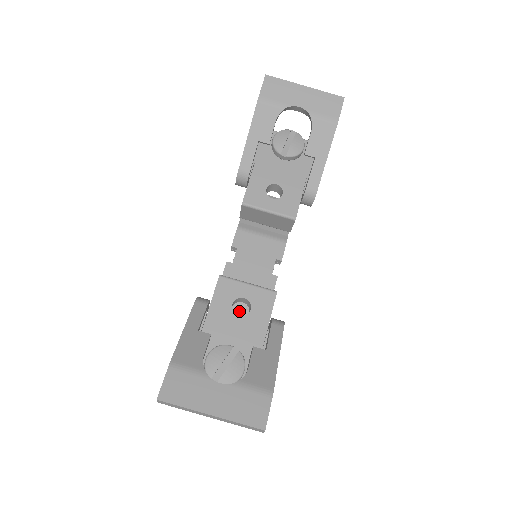
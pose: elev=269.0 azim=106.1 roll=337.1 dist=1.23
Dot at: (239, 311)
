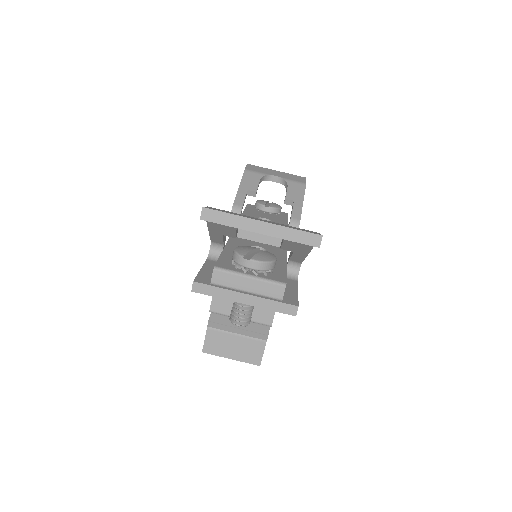
Dot at: occluded
